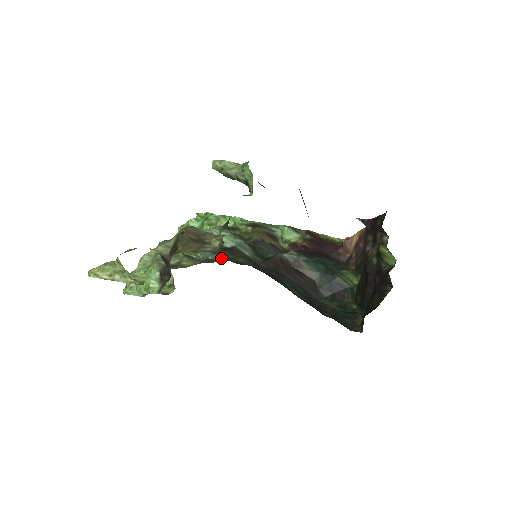
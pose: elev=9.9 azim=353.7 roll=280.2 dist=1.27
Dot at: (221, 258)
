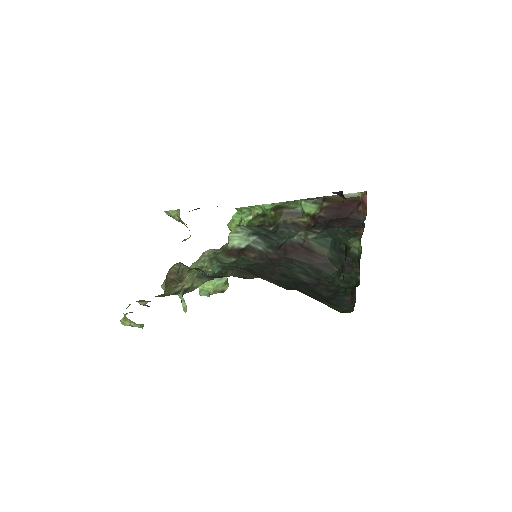
Dot at: (217, 275)
